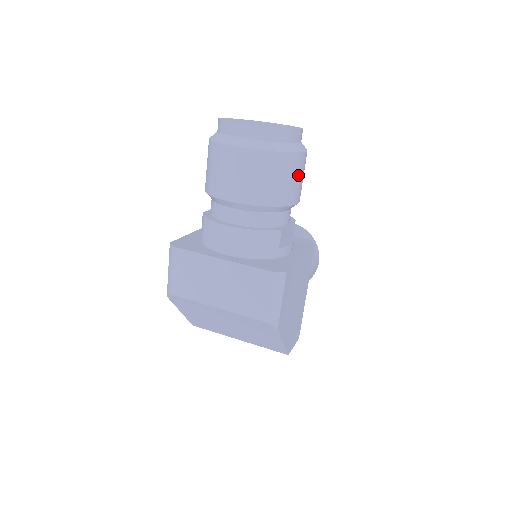
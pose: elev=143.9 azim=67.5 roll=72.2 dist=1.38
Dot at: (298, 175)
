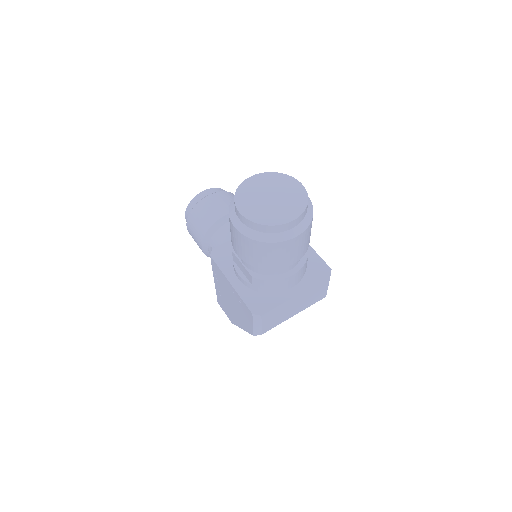
Dot at: occluded
